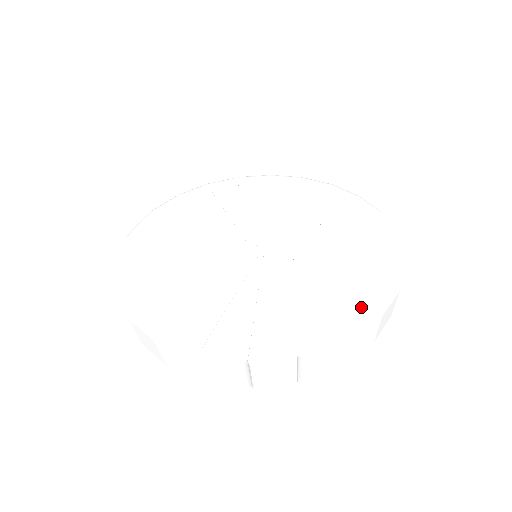
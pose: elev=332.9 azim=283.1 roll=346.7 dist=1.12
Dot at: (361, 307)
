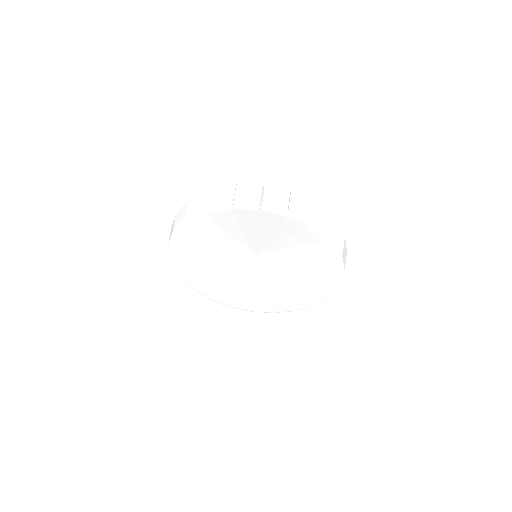
Dot at: occluded
